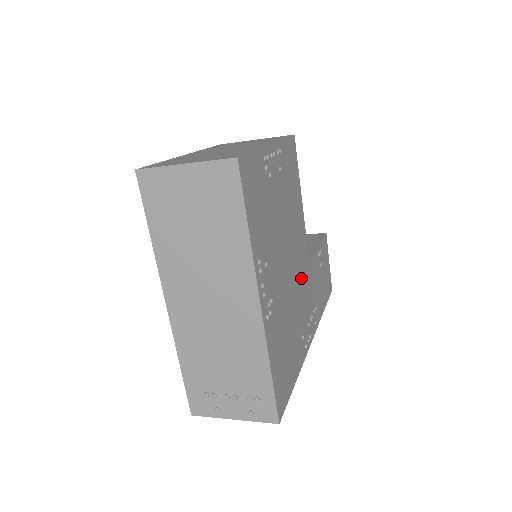
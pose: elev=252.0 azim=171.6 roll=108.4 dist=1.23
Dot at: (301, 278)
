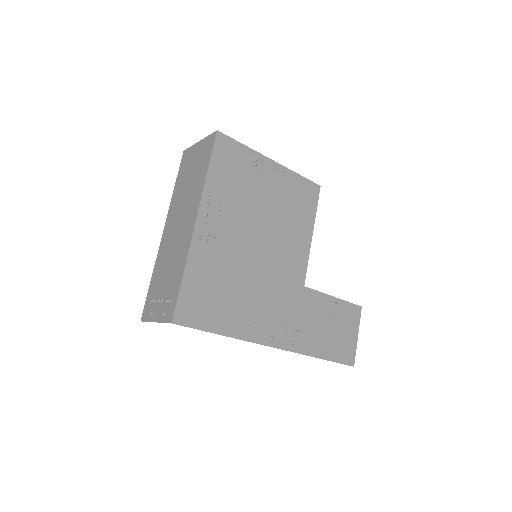
Dot at: (279, 279)
